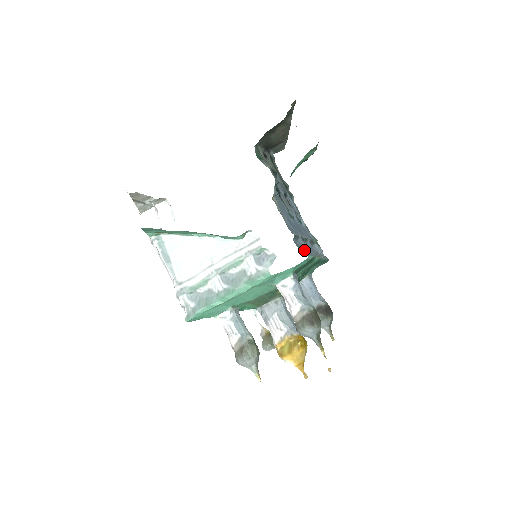
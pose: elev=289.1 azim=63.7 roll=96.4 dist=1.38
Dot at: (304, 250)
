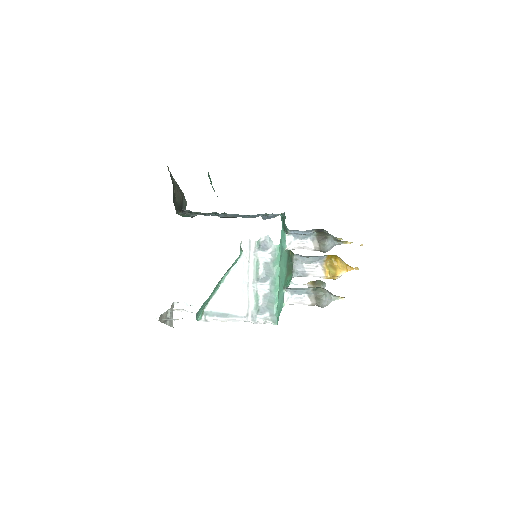
Dot at: occluded
